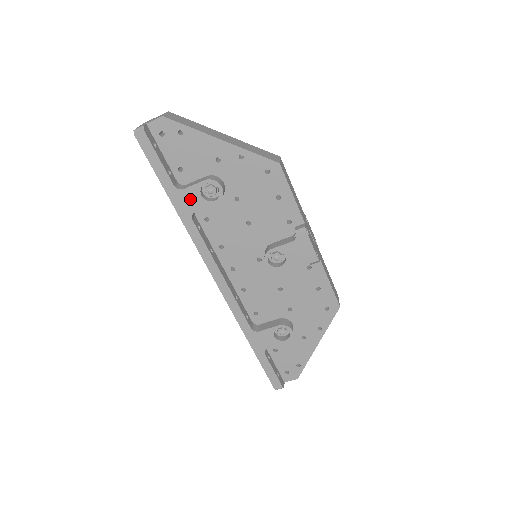
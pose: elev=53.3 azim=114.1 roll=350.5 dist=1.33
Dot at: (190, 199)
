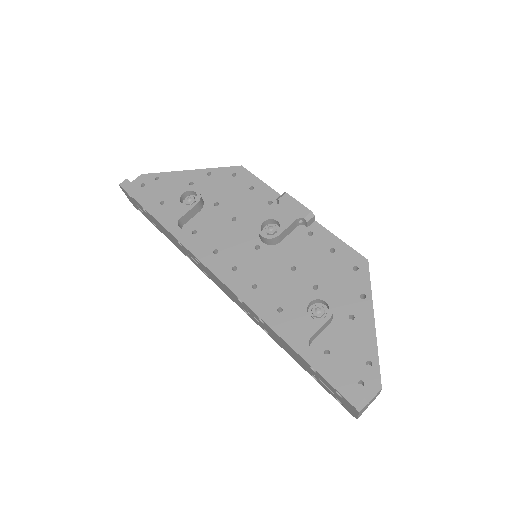
Dot at: (172, 211)
